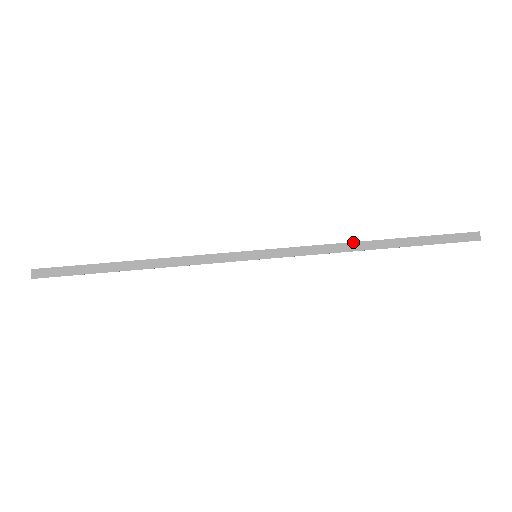
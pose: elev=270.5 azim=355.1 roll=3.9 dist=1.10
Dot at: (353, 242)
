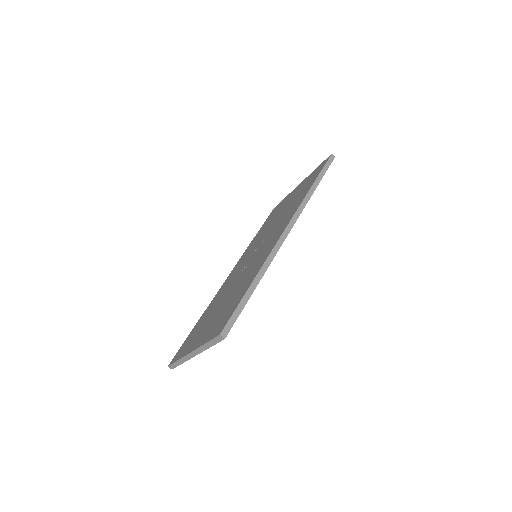
Dot at: (306, 195)
